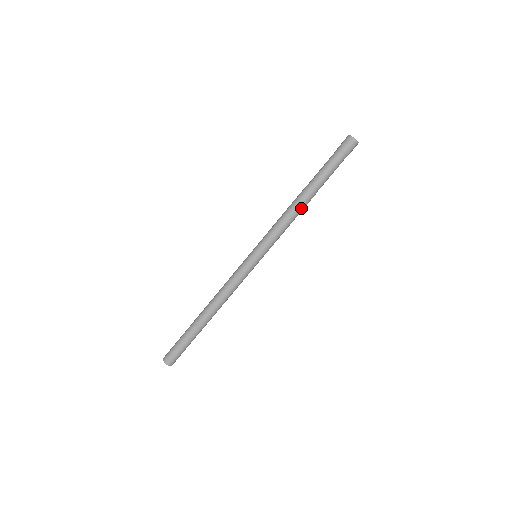
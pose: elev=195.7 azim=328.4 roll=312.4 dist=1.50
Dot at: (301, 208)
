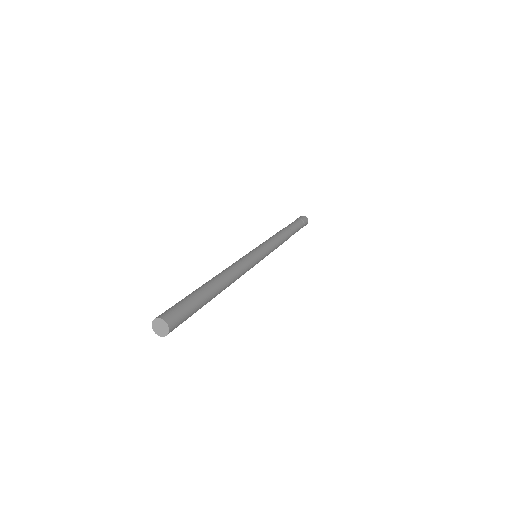
Dot at: (286, 238)
